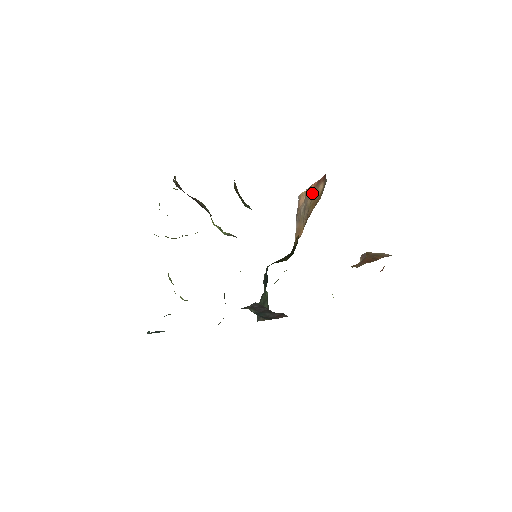
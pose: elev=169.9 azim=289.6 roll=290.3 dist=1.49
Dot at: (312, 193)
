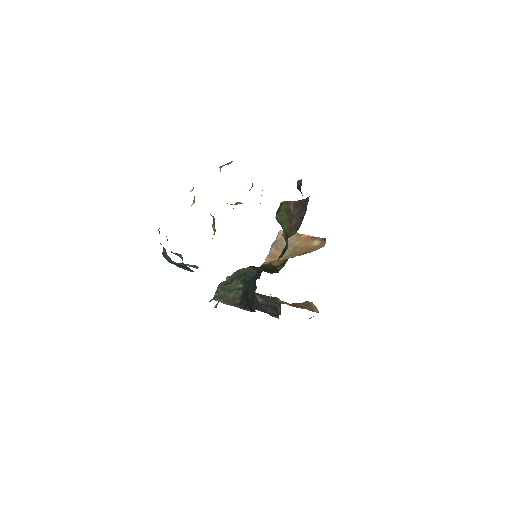
Dot at: (304, 240)
